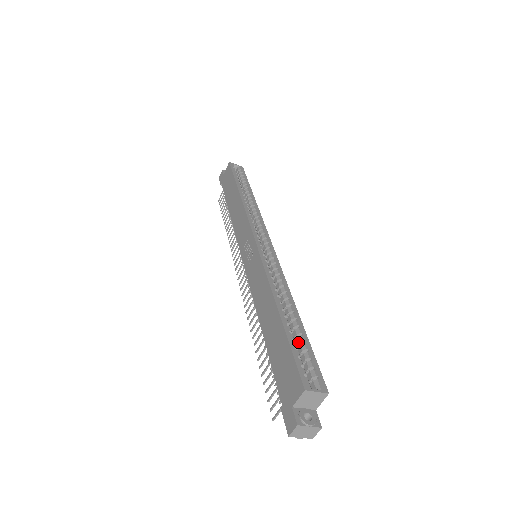
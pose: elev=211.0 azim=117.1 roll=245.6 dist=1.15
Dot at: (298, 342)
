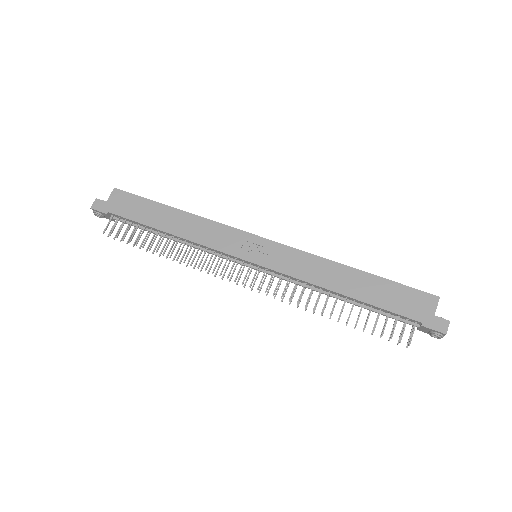
Dot at: occluded
